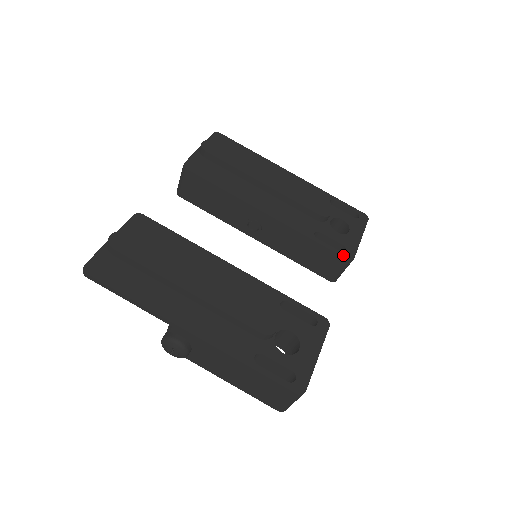
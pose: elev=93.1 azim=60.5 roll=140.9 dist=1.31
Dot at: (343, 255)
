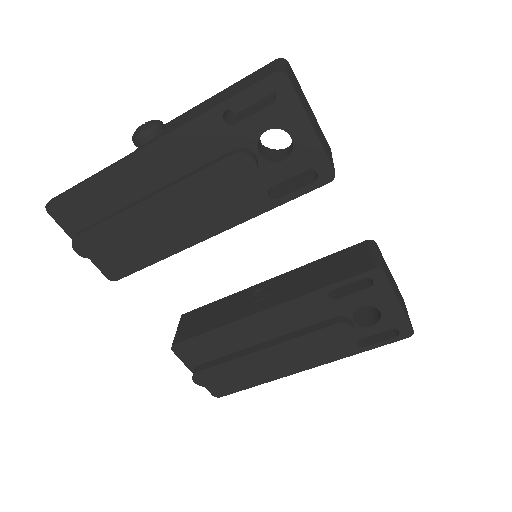
Dot at: (321, 184)
